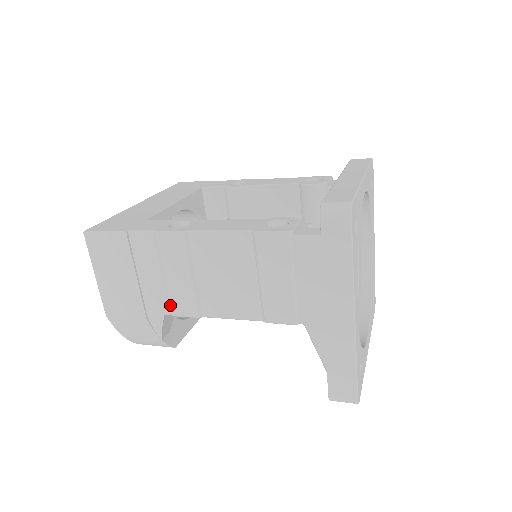
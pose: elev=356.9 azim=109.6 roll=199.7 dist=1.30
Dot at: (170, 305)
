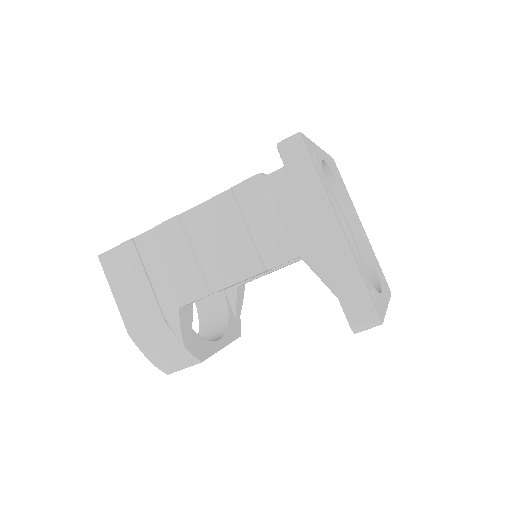
Dot at: (181, 293)
